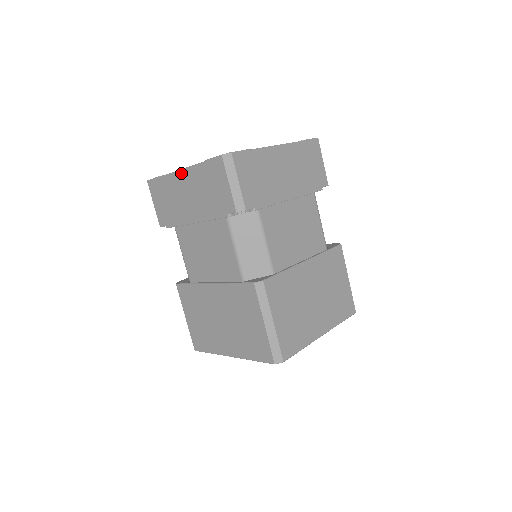
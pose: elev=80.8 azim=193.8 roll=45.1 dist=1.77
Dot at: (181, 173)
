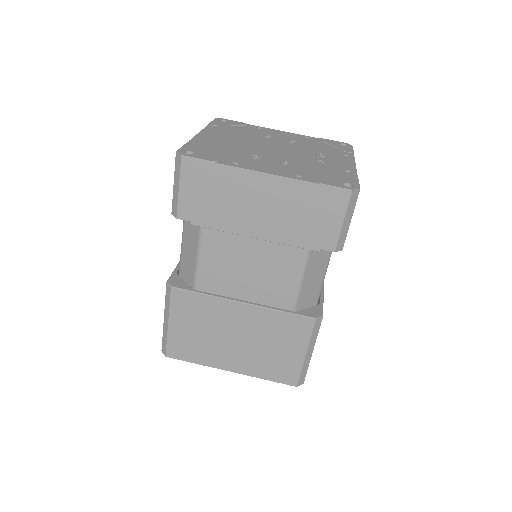
Dot at: (265, 177)
